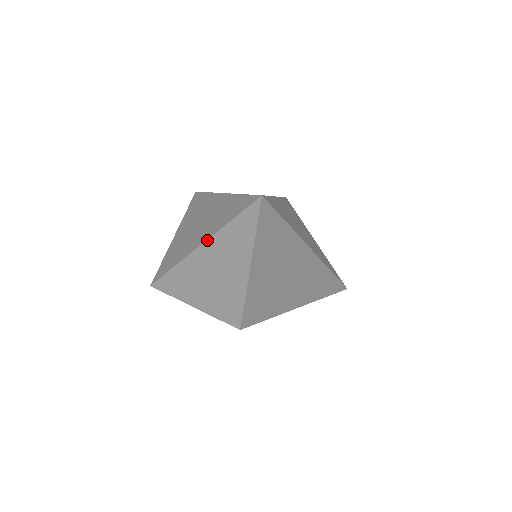
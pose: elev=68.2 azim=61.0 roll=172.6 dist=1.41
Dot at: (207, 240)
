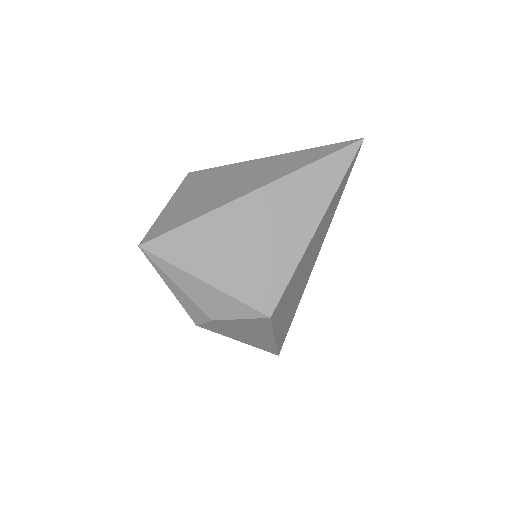
Dot at: (274, 181)
